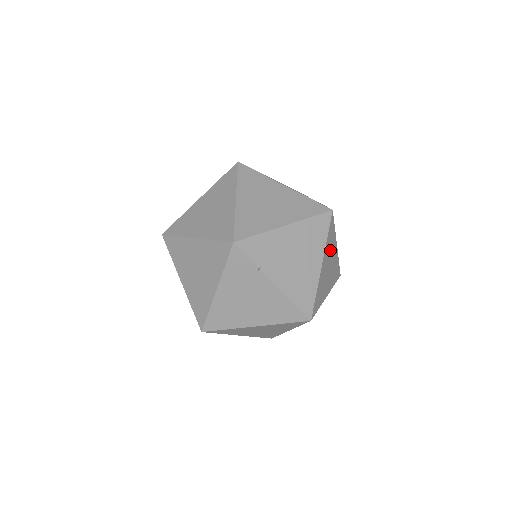
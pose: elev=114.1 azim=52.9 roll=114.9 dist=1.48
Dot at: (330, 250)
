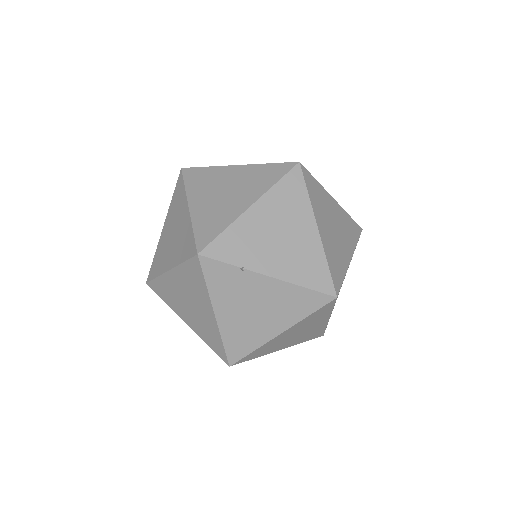
Dot at: (324, 208)
